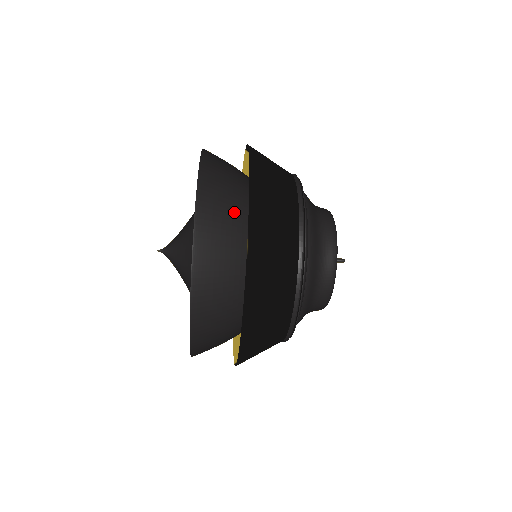
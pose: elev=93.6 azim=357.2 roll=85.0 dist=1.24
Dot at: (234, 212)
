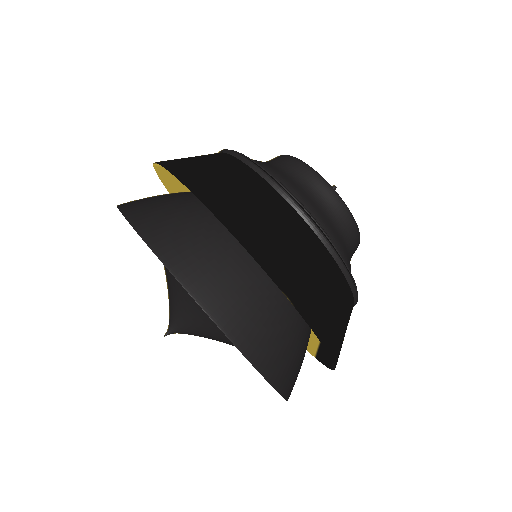
Dot at: (232, 265)
